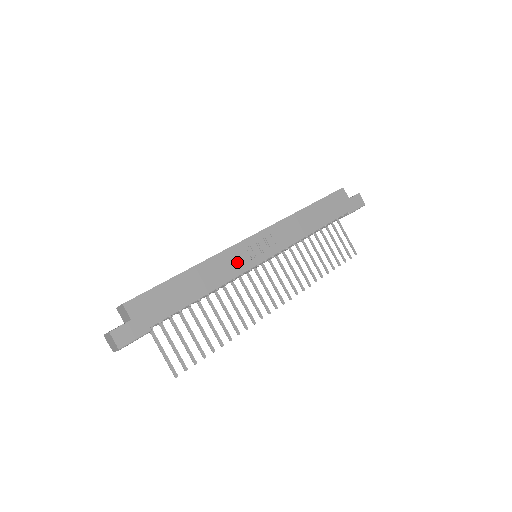
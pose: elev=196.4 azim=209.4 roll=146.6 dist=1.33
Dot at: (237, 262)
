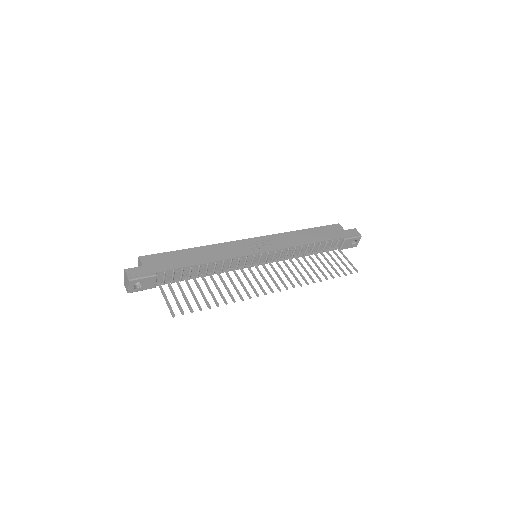
Dot at: (235, 250)
